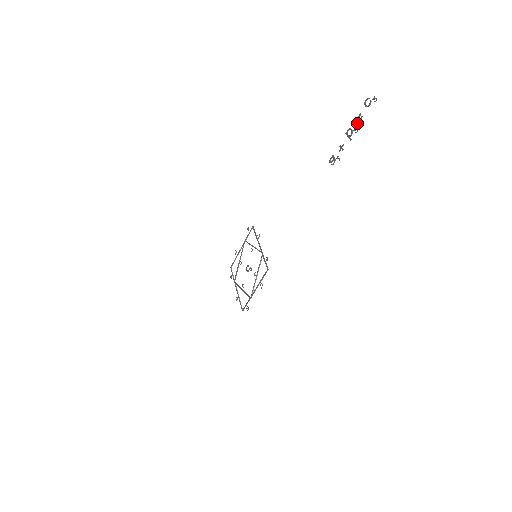
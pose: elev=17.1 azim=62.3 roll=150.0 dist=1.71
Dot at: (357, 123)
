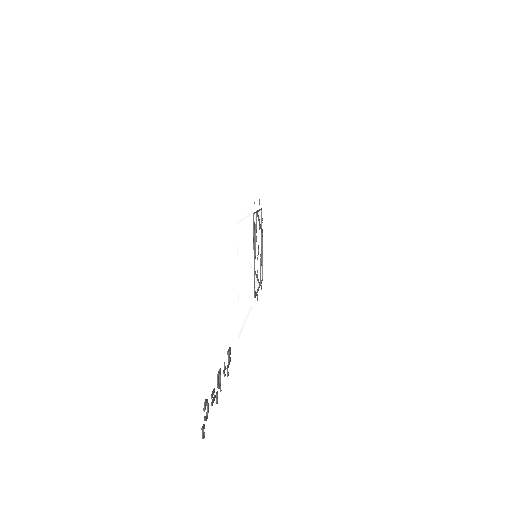
Dot at: occluded
